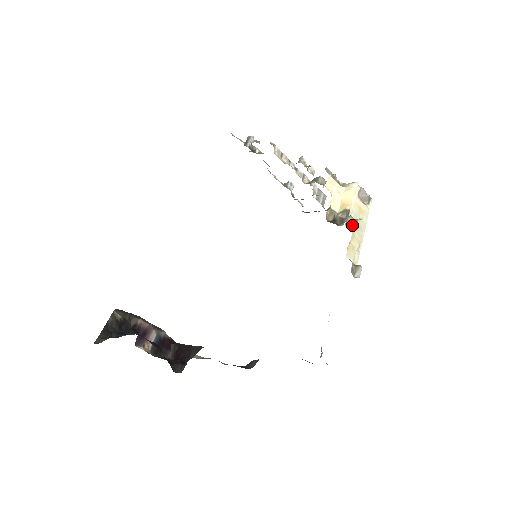
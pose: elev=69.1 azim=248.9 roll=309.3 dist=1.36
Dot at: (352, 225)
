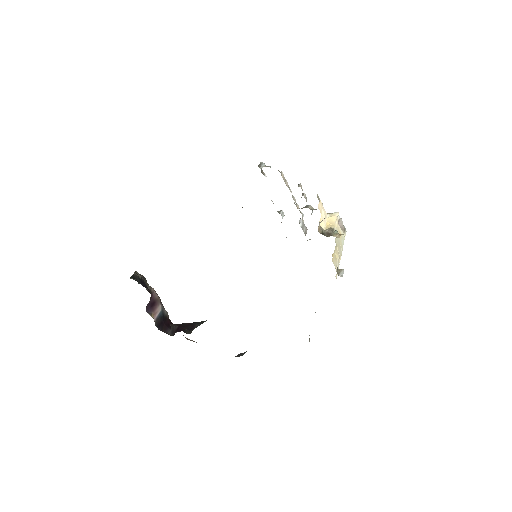
Dot at: (338, 237)
